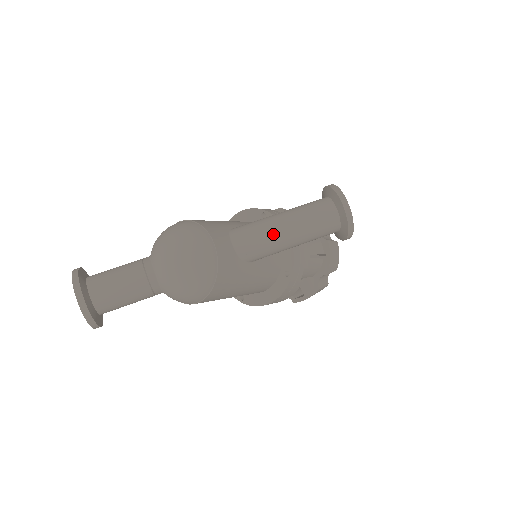
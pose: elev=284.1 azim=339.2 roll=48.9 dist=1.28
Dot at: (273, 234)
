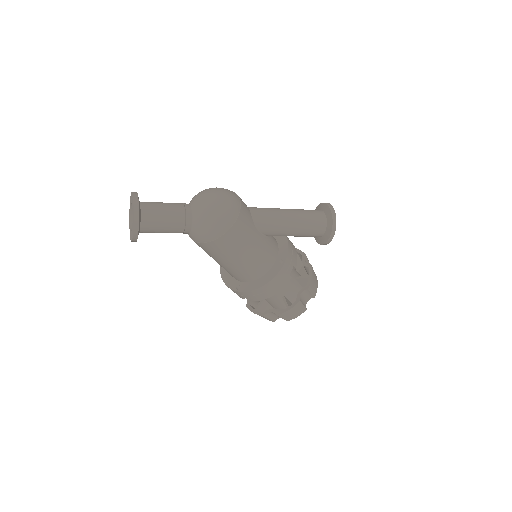
Dot at: (279, 214)
